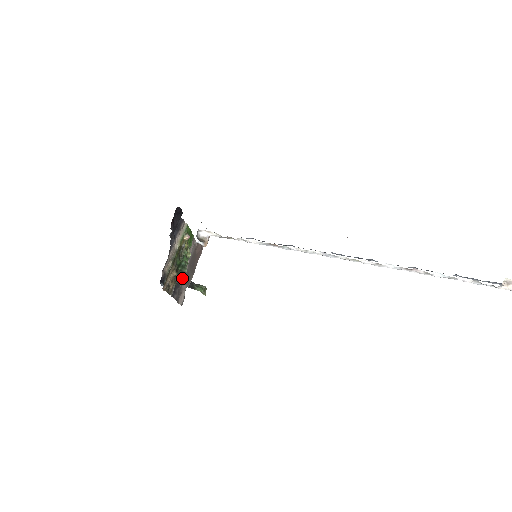
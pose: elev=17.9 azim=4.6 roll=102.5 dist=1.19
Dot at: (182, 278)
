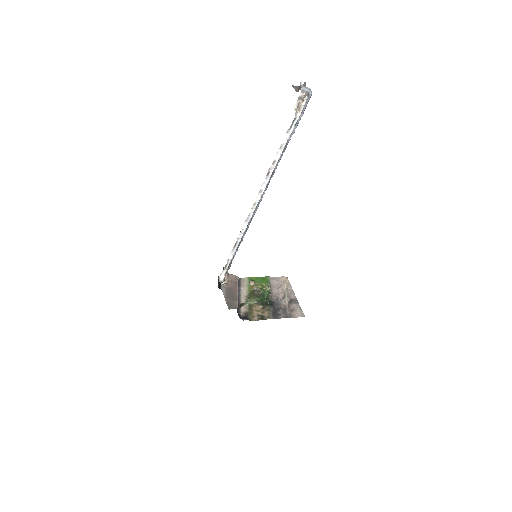
Dot at: (281, 303)
